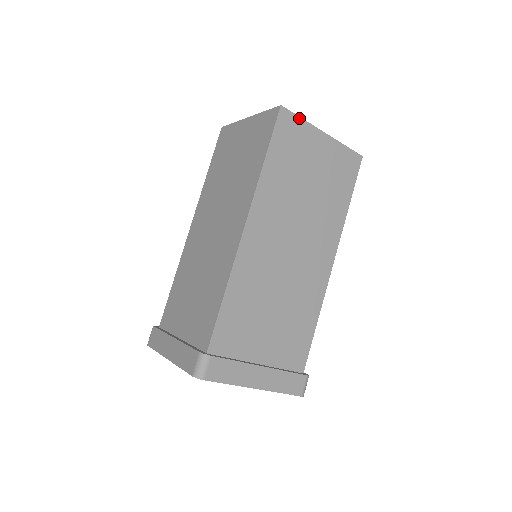
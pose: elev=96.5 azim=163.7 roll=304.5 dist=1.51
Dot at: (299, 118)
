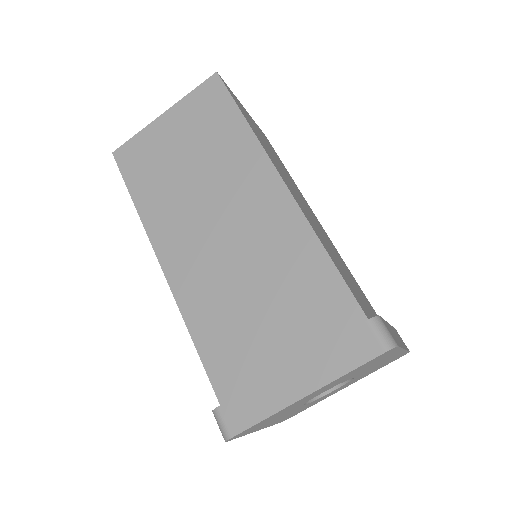
Dot at: (133, 138)
